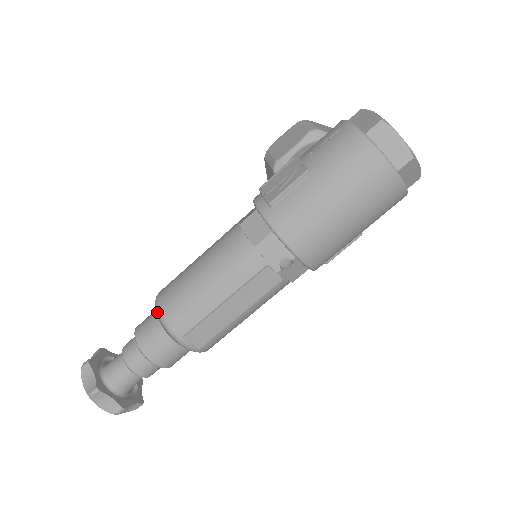
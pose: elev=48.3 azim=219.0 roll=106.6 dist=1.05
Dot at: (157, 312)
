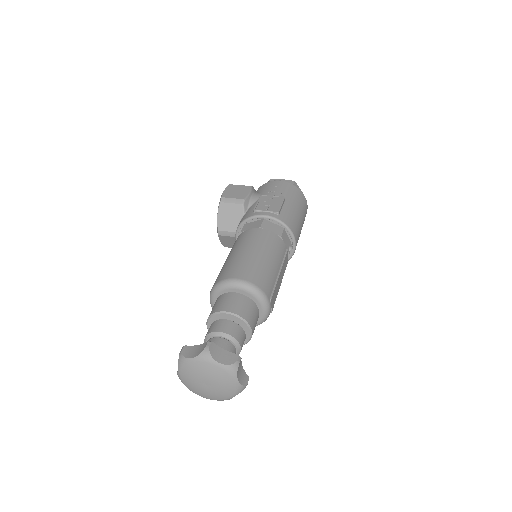
Dot at: (247, 285)
